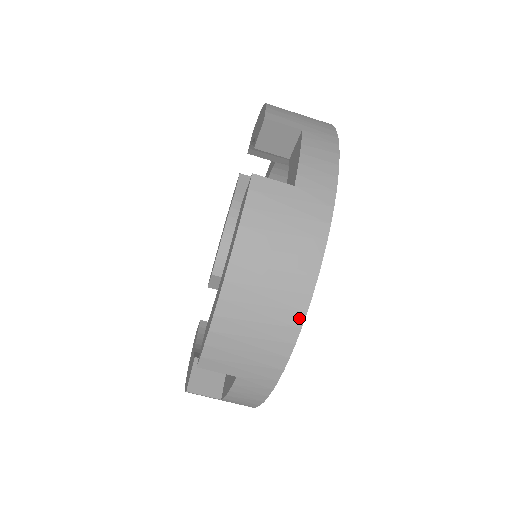
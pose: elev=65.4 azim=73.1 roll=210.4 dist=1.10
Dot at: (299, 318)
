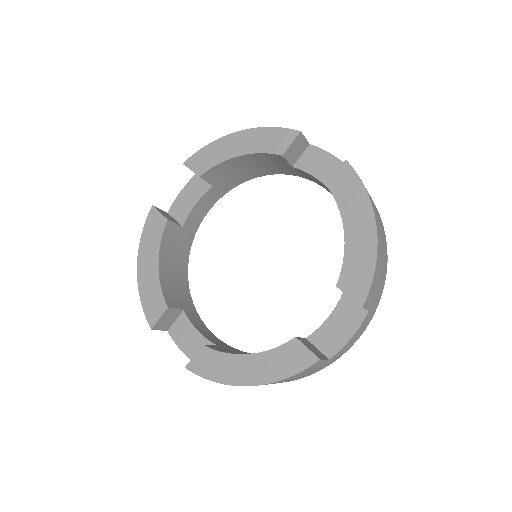
Dot at: occluded
